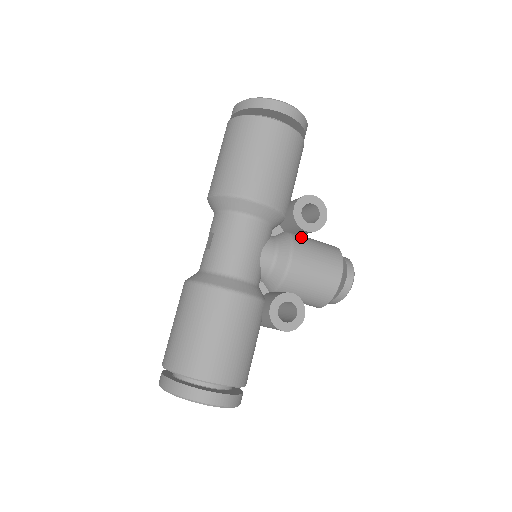
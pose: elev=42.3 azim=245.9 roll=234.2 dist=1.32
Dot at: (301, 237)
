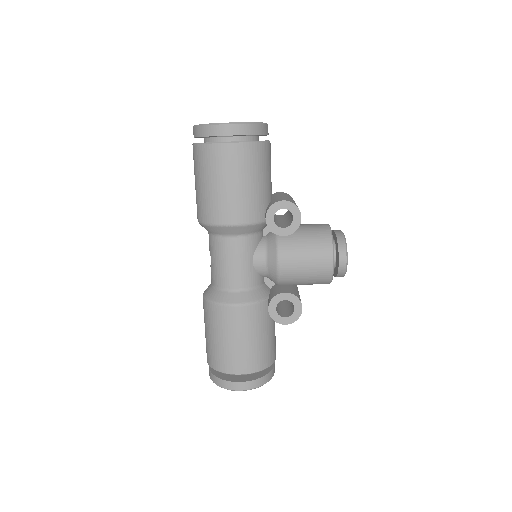
Dot at: occluded
